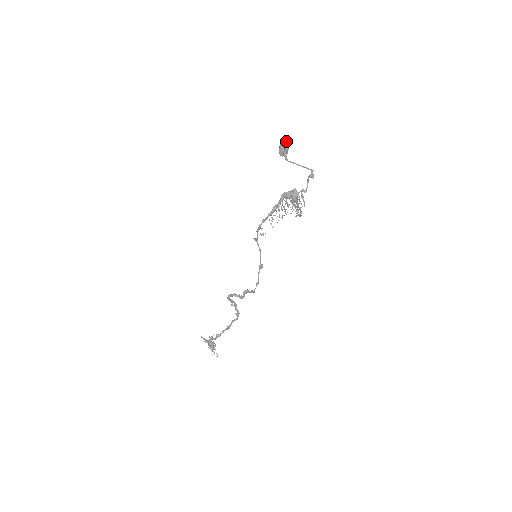
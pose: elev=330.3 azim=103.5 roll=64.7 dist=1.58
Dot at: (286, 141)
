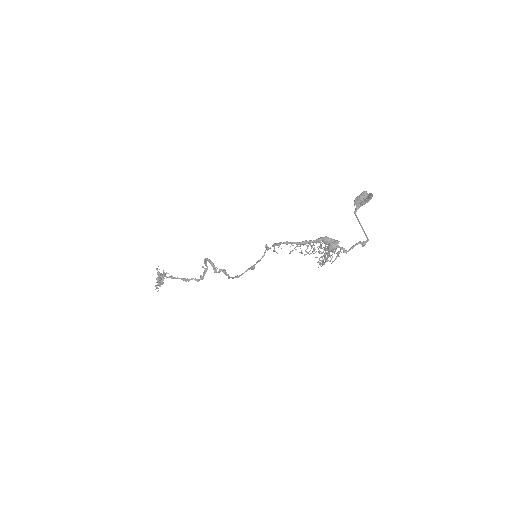
Dot at: (370, 197)
